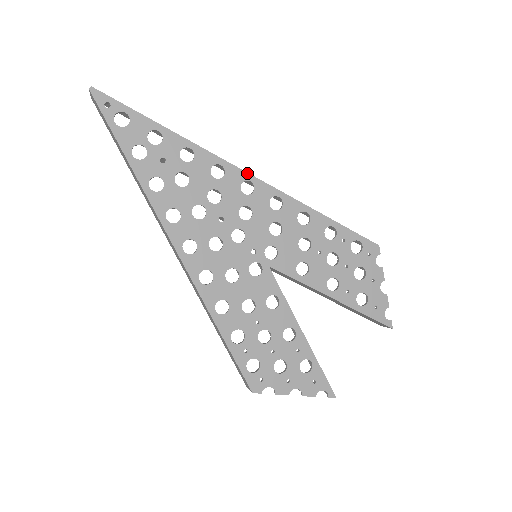
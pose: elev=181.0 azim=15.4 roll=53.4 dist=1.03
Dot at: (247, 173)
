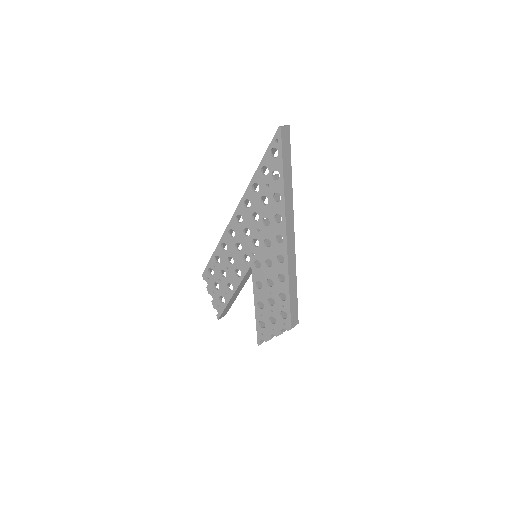
Dot at: (286, 236)
